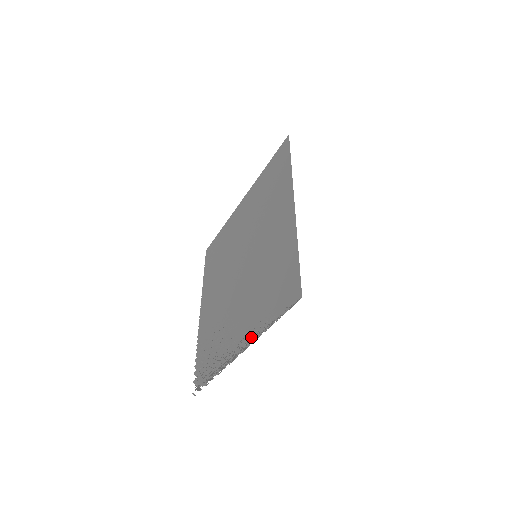
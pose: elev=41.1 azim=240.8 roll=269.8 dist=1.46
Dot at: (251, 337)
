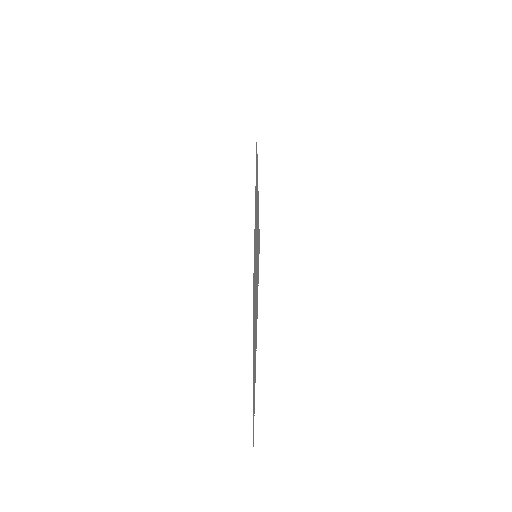
Dot at: (256, 337)
